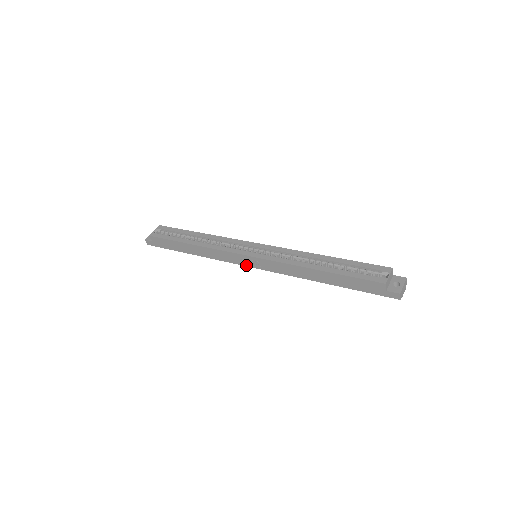
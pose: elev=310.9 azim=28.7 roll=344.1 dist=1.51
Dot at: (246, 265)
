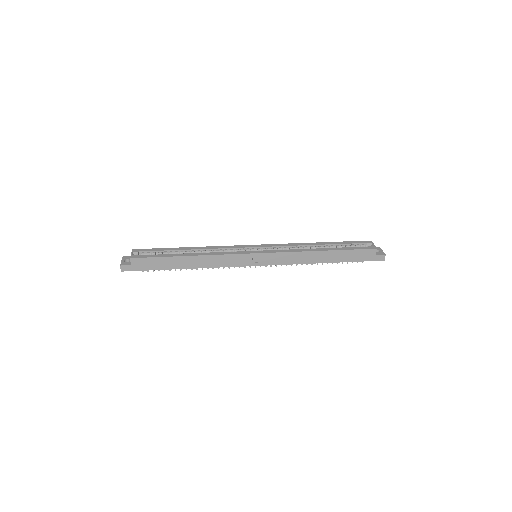
Dot at: (250, 265)
